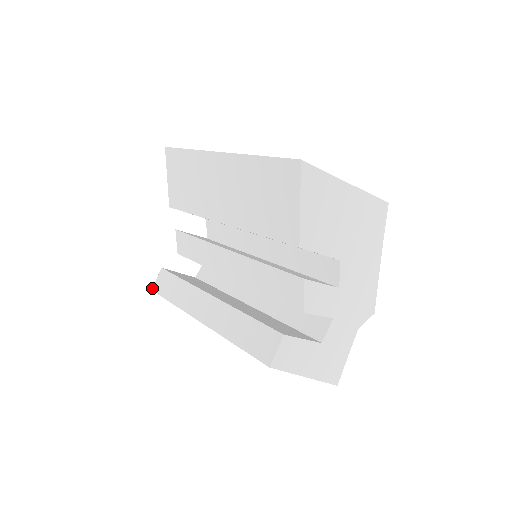
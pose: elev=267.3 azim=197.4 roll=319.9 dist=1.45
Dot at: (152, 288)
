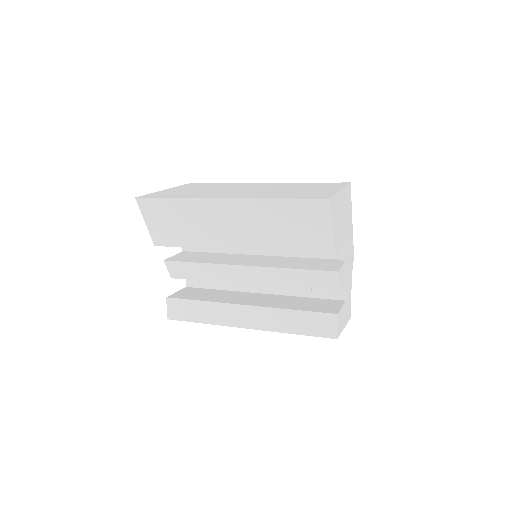
Dot at: (167, 317)
